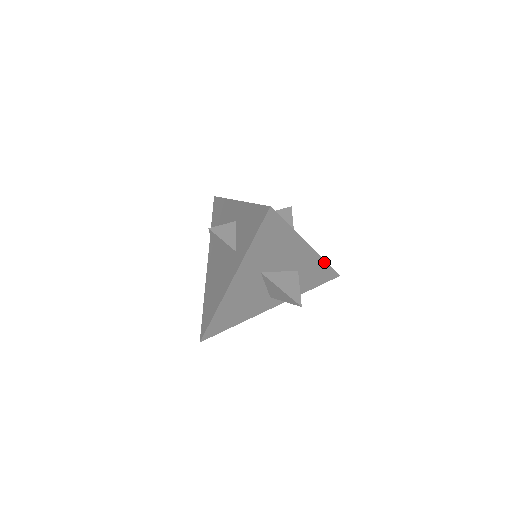
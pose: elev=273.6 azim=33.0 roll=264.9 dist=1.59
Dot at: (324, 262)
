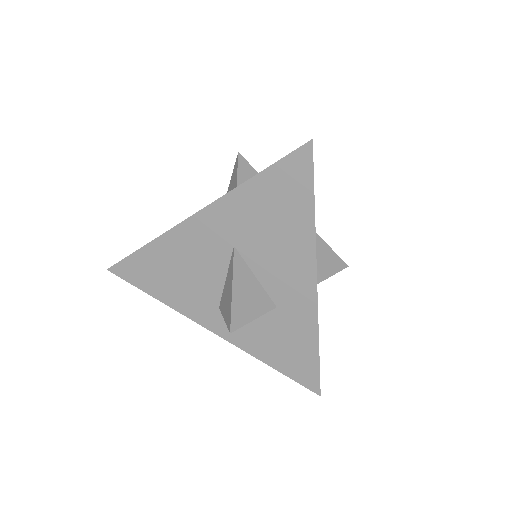
Dot at: (316, 339)
